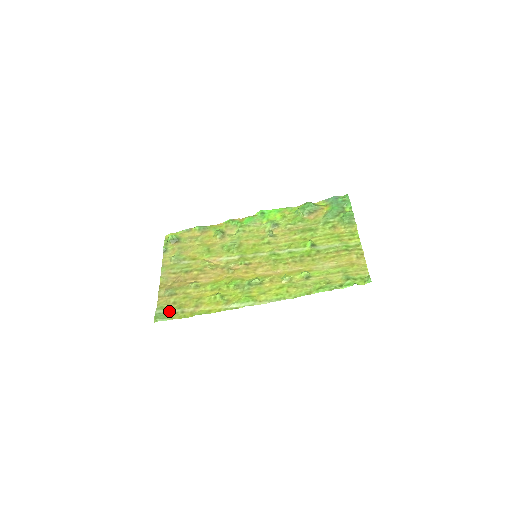
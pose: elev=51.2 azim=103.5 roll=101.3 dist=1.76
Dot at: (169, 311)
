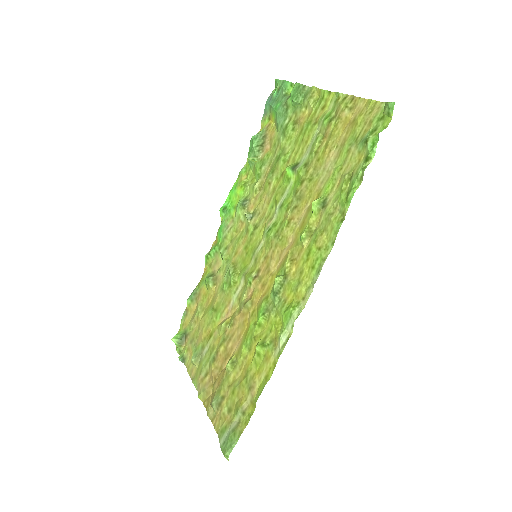
Dot at: (231, 428)
